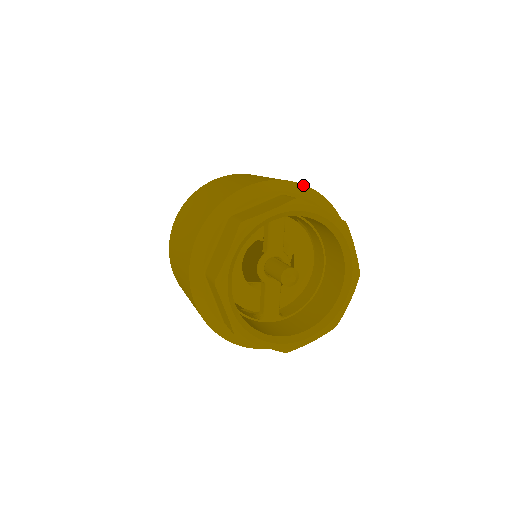
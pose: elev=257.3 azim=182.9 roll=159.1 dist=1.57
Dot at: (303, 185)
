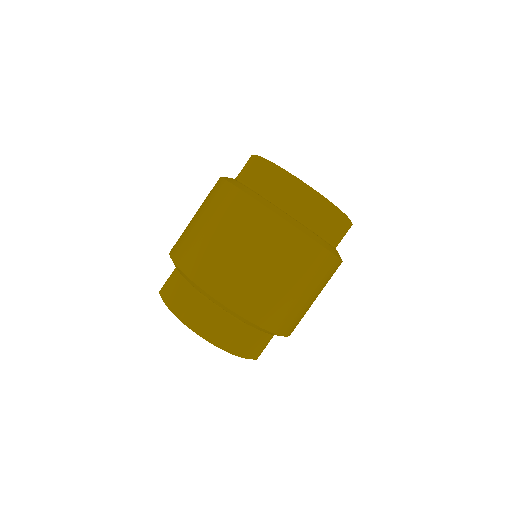
Dot at: occluded
